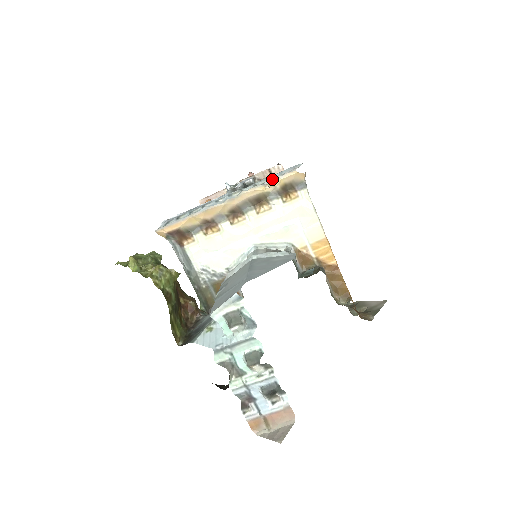
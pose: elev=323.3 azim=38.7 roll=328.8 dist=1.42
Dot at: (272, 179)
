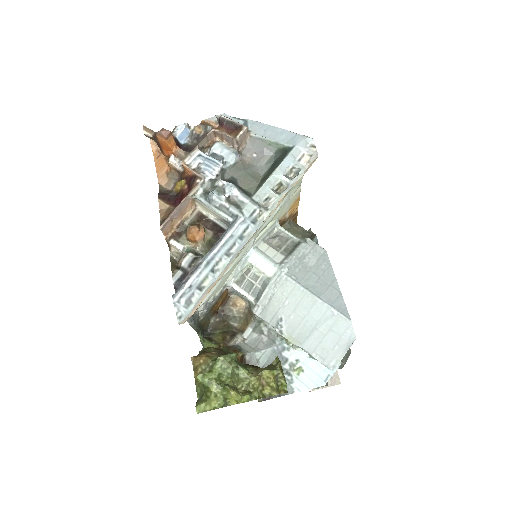
Dot at: (297, 179)
